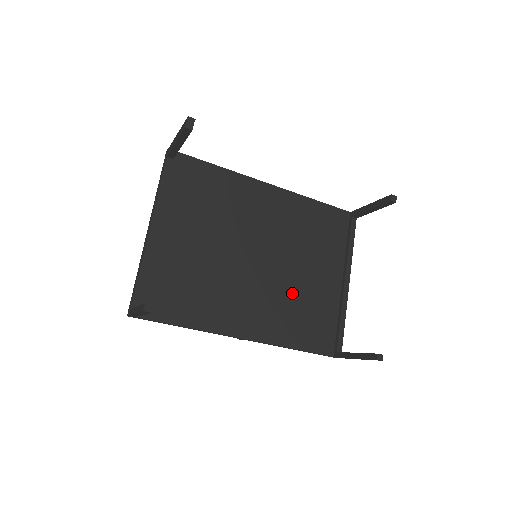
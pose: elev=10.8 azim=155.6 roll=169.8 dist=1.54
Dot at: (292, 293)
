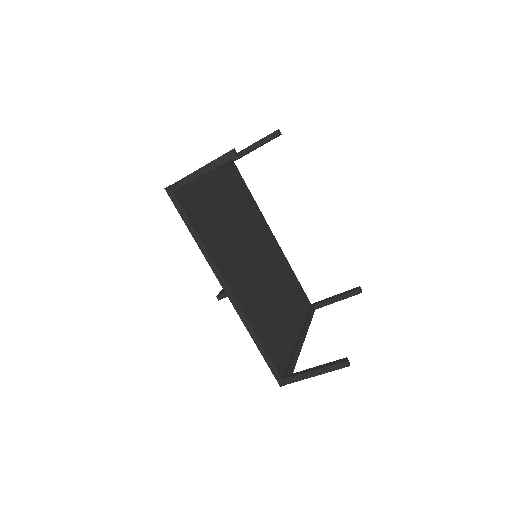
Dot at: (268, 304)
